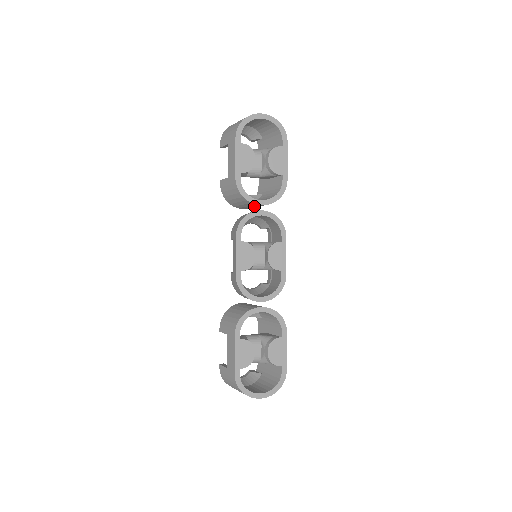
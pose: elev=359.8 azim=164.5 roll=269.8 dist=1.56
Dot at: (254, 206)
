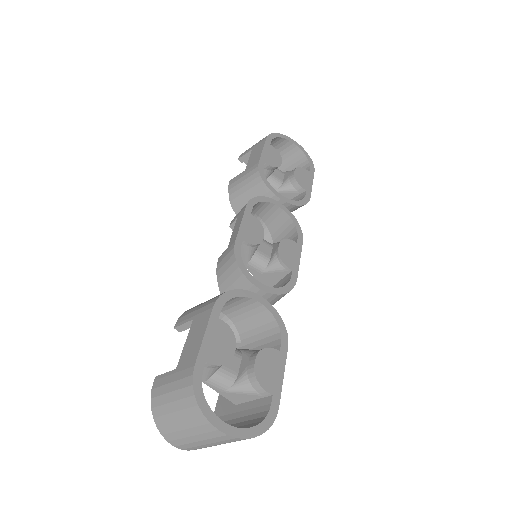
Dot at: occluded
